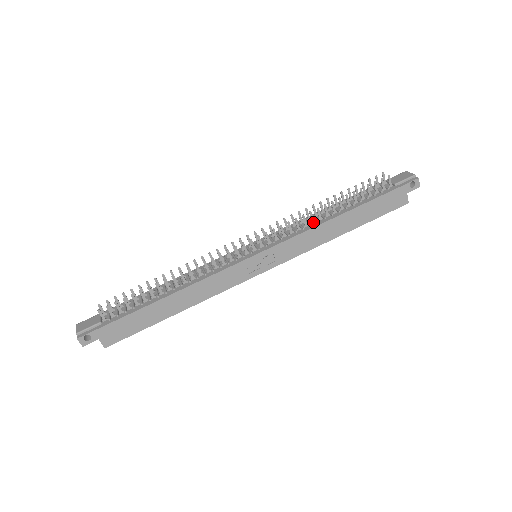
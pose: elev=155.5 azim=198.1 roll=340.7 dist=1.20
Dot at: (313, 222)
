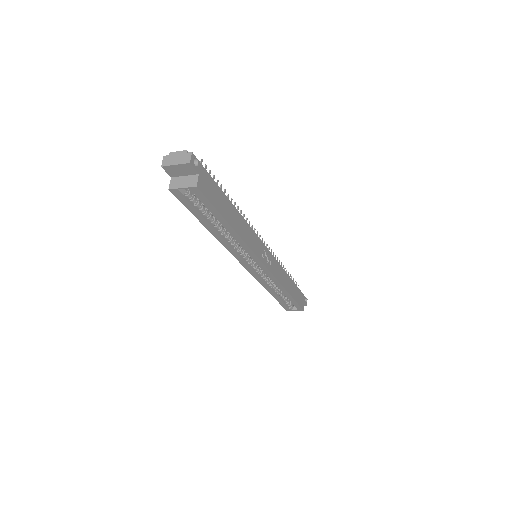
Dot at: occluded
